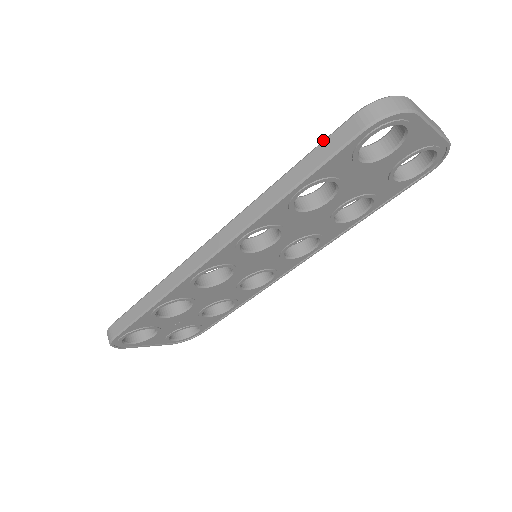
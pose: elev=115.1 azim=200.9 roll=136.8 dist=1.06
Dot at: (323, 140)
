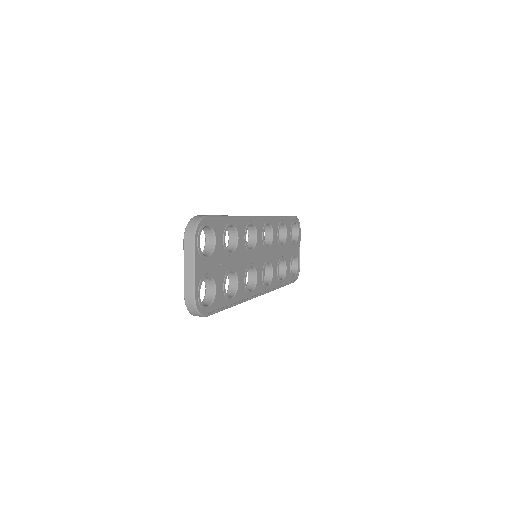
Dot at: occluded
